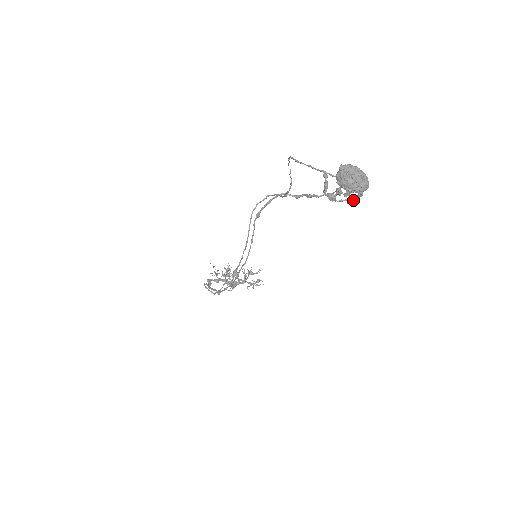
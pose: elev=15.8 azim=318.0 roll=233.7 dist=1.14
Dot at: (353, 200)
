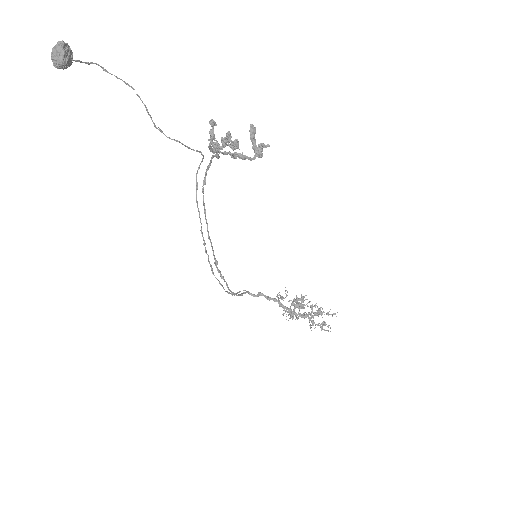
Dot at: (237, 154)
